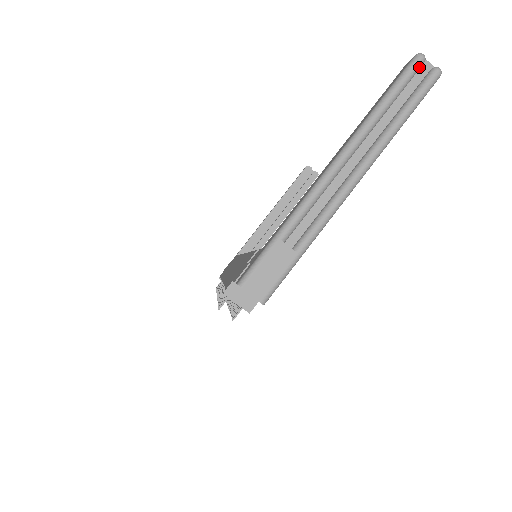
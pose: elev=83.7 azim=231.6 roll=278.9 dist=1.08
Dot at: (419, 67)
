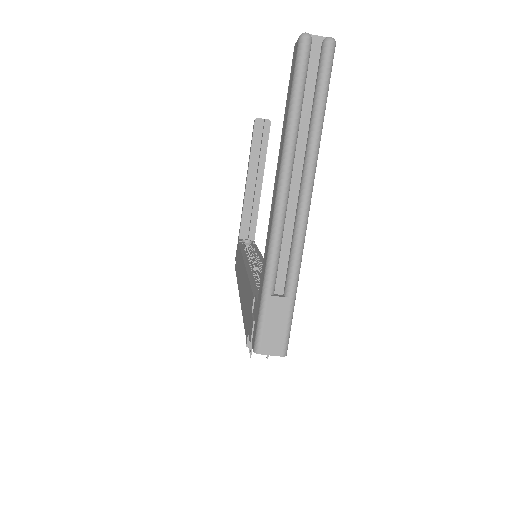
Dot at: (309, 50)
